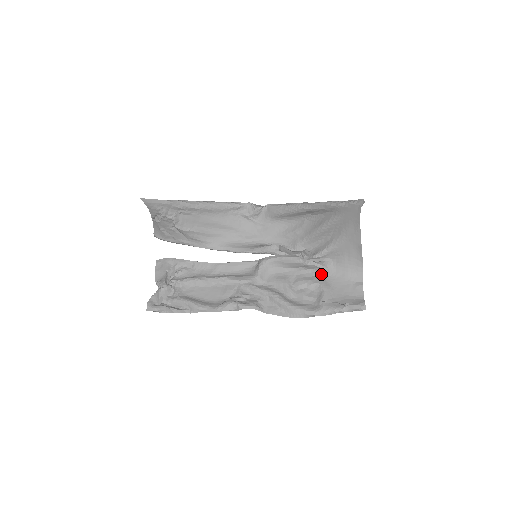
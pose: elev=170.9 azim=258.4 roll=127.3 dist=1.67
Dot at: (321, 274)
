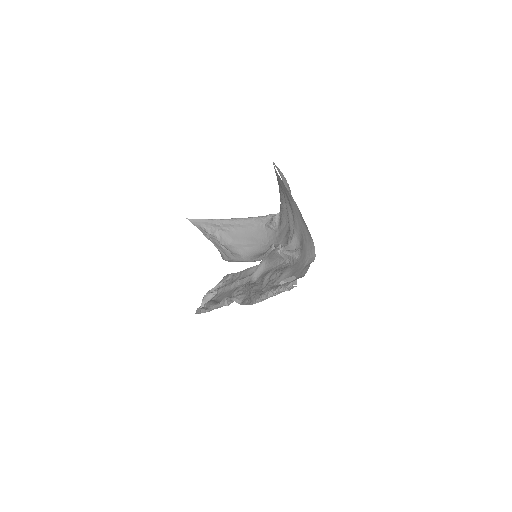
Dot at: (292, 263)
